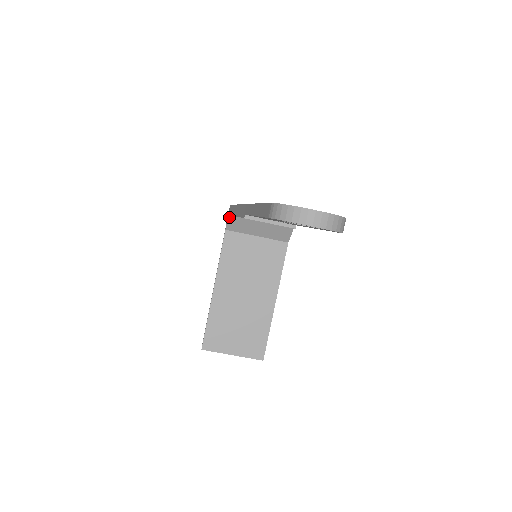
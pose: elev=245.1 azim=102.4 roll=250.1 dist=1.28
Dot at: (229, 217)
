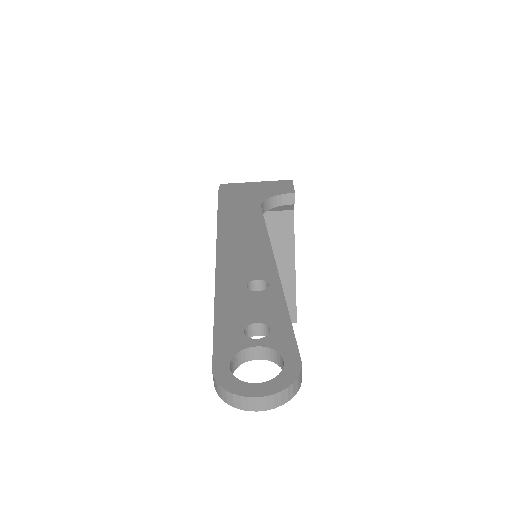
Dot at: occluded
